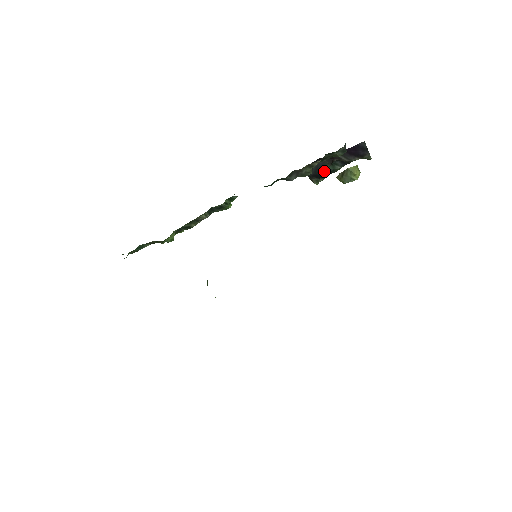
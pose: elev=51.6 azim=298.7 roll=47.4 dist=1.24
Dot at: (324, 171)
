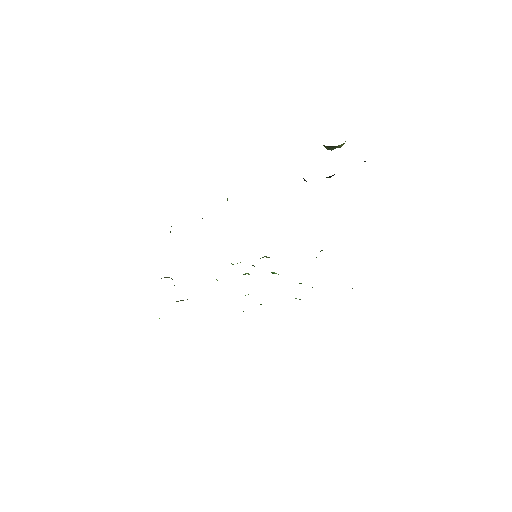
Dot at: occluded
